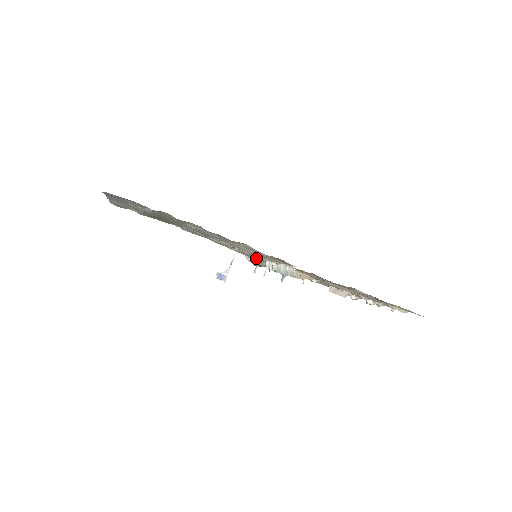
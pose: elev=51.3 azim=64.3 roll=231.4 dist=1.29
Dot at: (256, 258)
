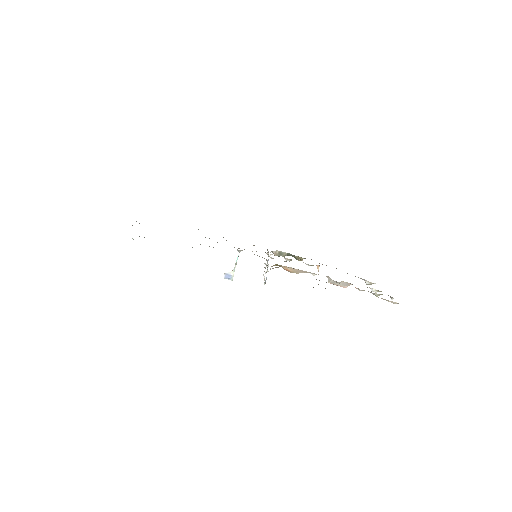
Dot at: (267, 253)
